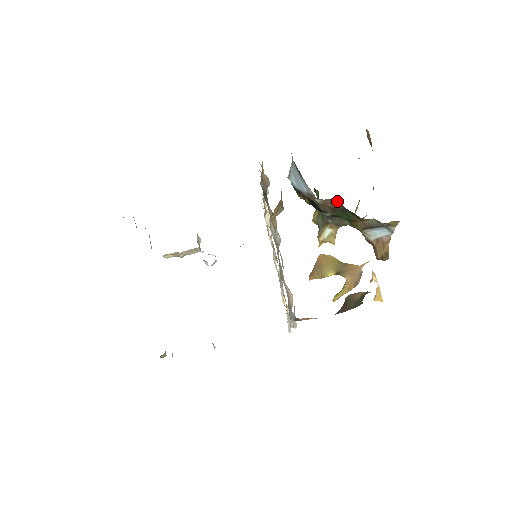
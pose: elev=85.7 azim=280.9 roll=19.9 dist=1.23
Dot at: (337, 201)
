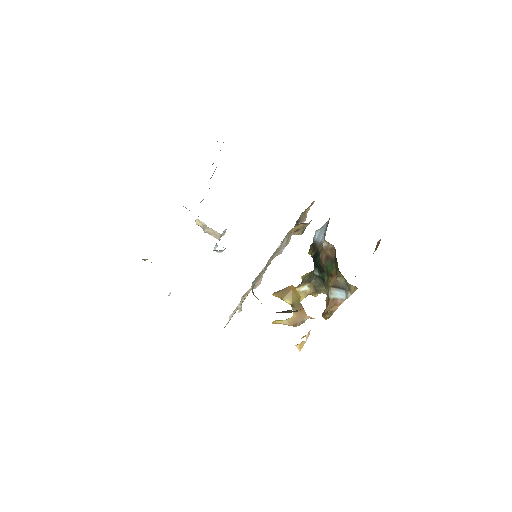
Dot at: (335, 251)
